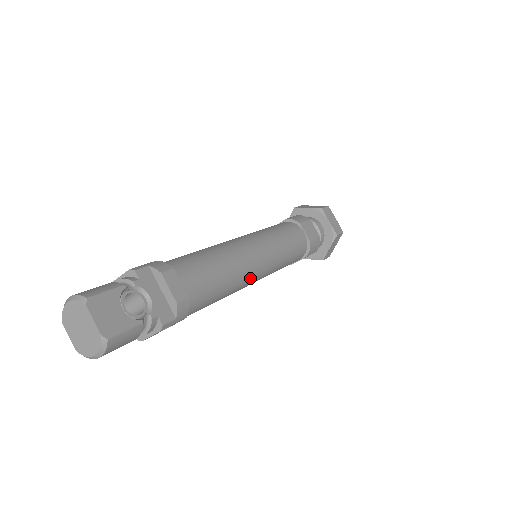
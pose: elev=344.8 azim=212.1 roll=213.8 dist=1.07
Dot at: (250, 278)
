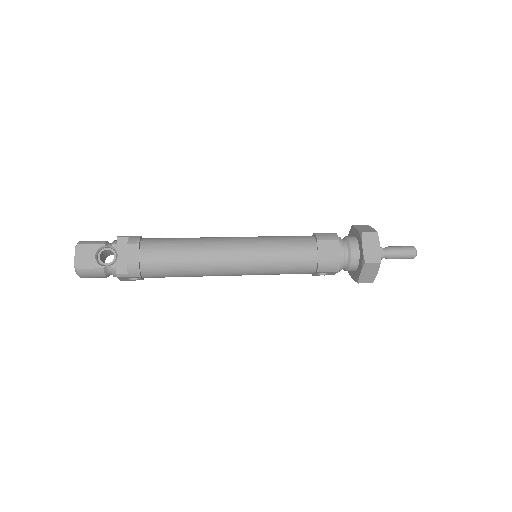
Dot at: (220, 269)
